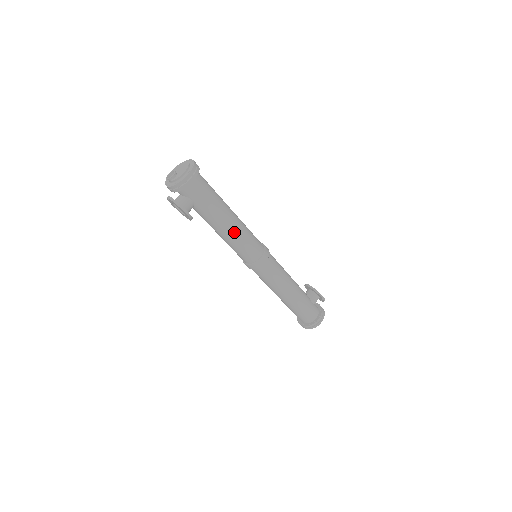
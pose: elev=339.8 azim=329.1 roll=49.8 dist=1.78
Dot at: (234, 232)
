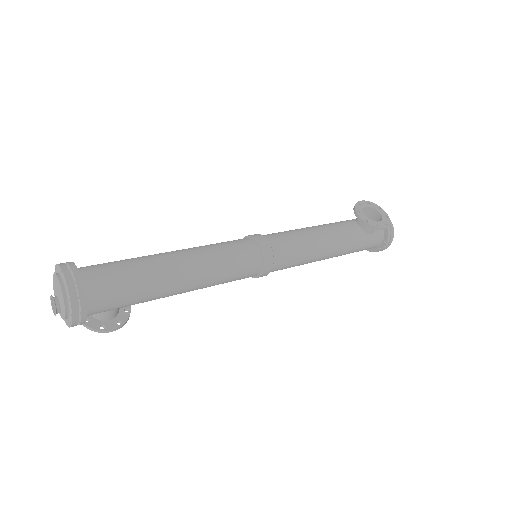
Dot at: (201, 287)
